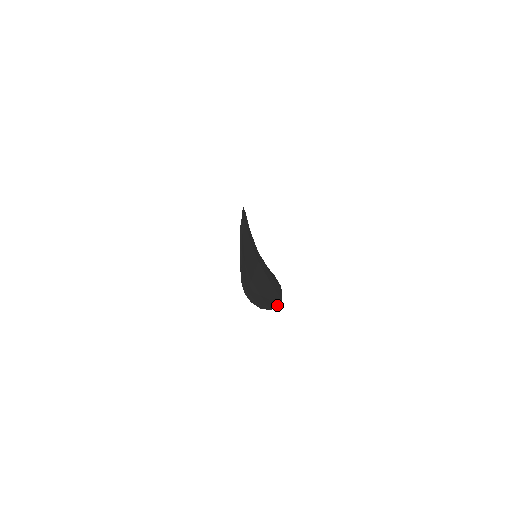
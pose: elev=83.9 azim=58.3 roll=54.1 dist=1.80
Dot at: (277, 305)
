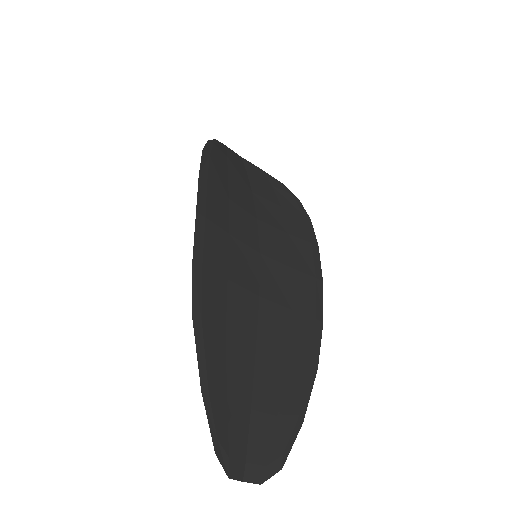
Dot at: (316, 364)
